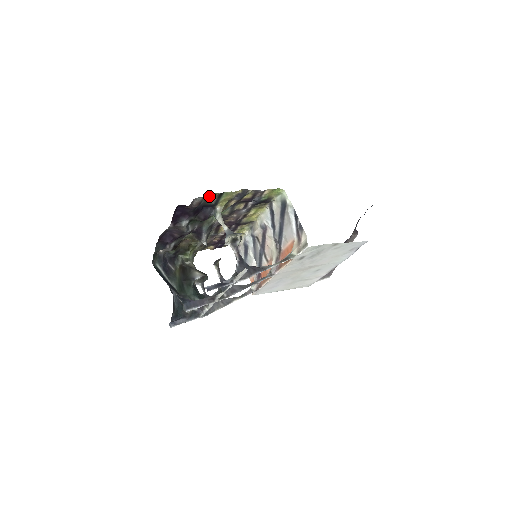
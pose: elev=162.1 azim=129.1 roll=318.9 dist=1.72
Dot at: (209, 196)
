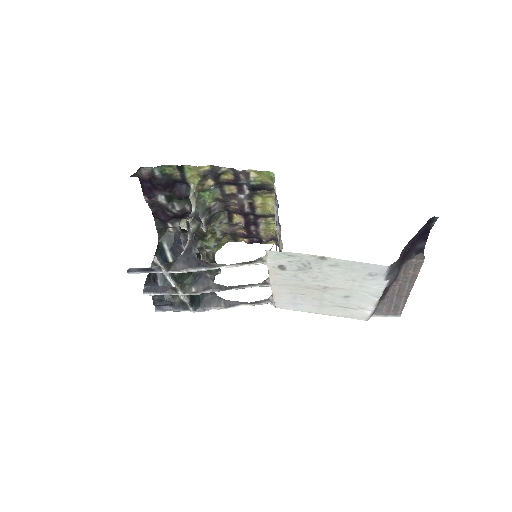
Dot at: (165, 168)
